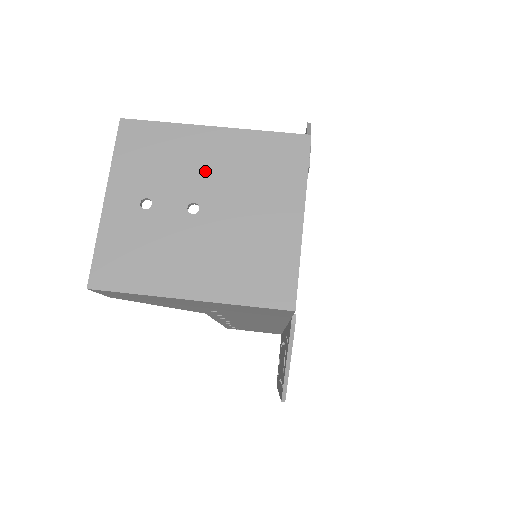
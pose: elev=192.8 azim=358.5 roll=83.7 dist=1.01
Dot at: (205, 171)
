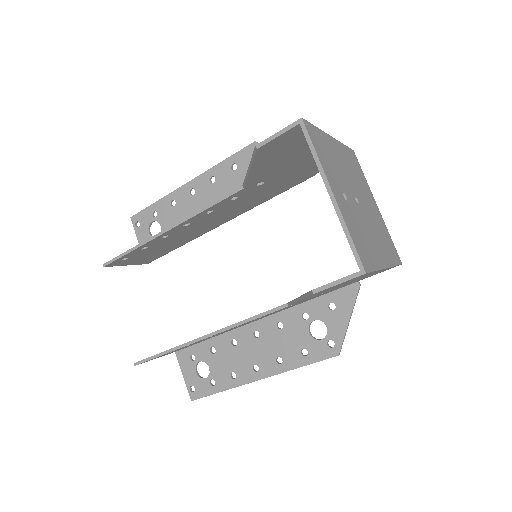
Dot at: (346, 171)
